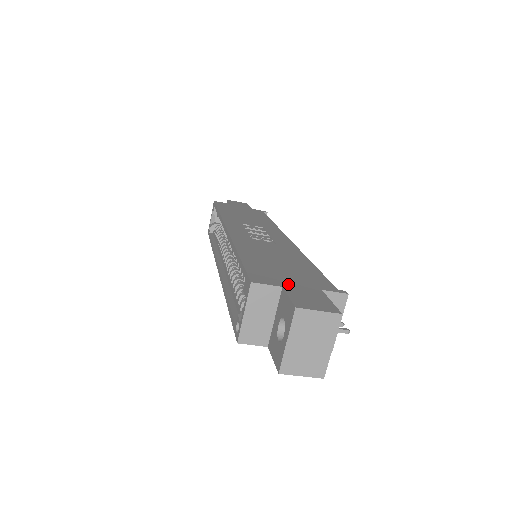
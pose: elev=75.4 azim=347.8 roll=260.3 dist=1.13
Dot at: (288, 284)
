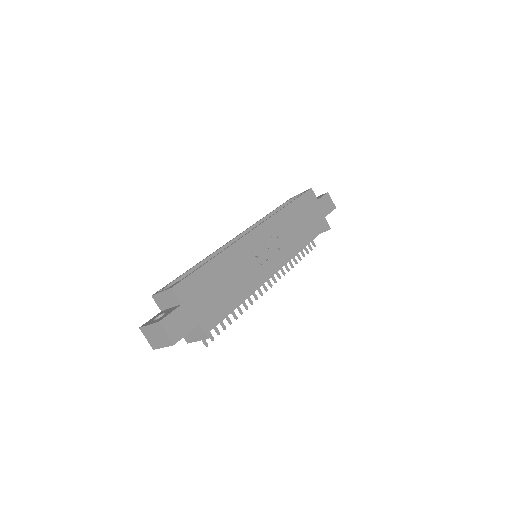
Dot at: (189, 305)
